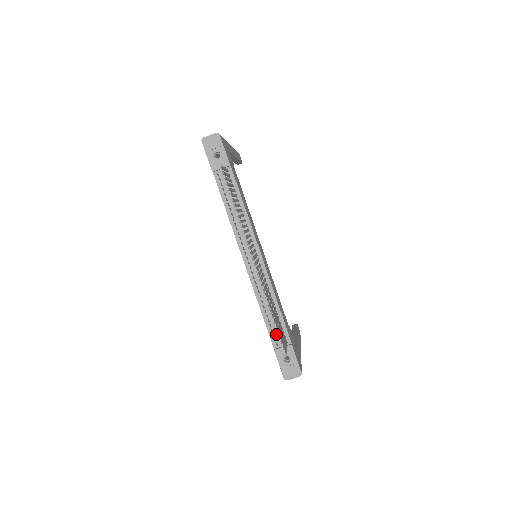
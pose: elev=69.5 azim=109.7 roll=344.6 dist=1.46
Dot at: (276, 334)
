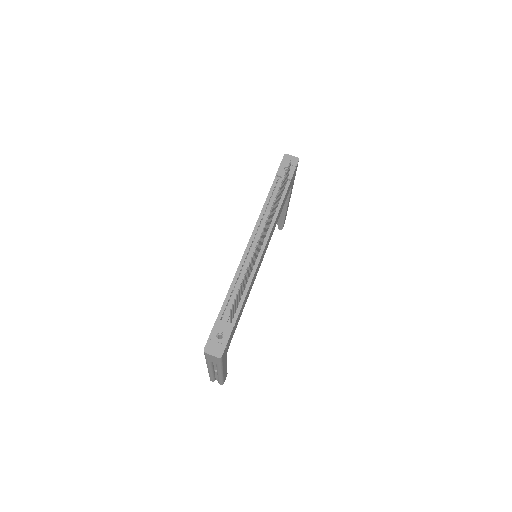
Dot at: (228, 310)
